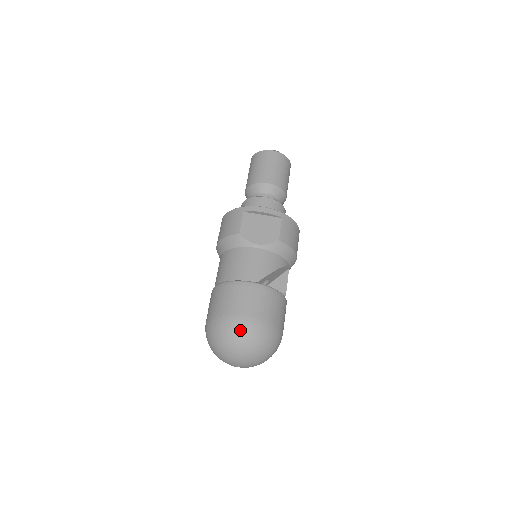
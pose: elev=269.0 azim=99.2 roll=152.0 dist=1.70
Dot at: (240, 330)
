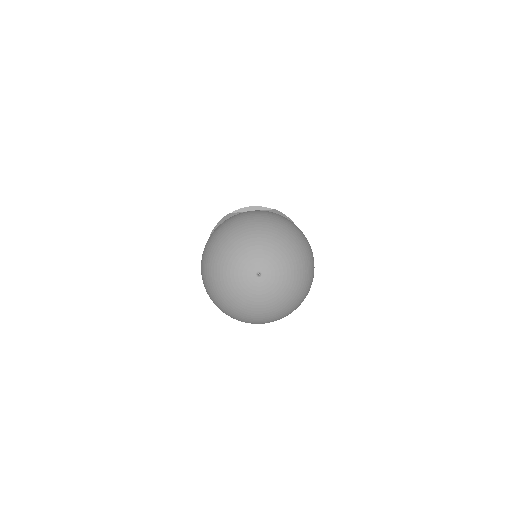
Dot at: (248, 215)
